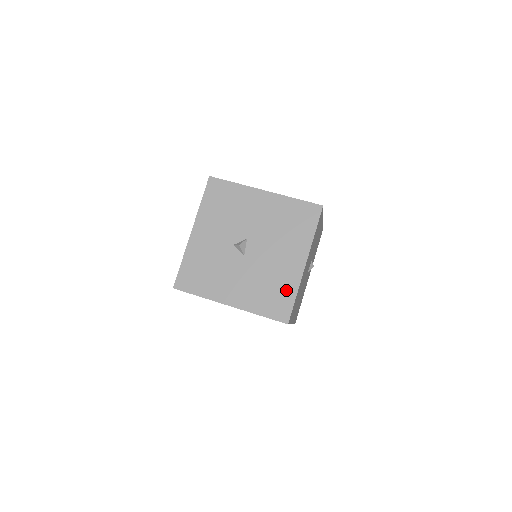
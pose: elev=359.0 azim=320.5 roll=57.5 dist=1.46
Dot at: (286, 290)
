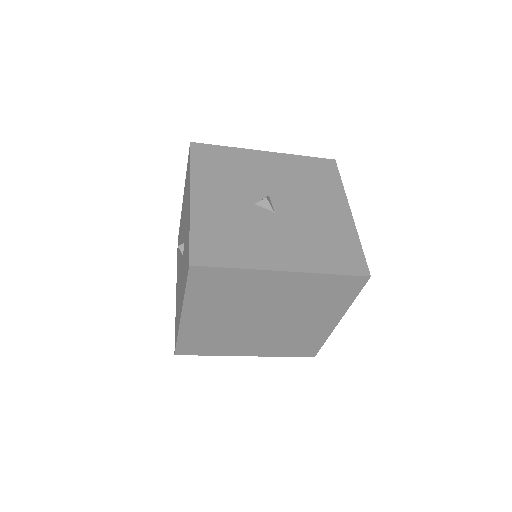
Dot at: (346, 240)
